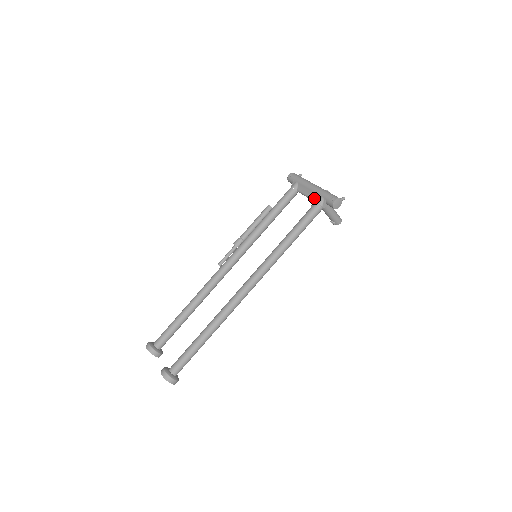
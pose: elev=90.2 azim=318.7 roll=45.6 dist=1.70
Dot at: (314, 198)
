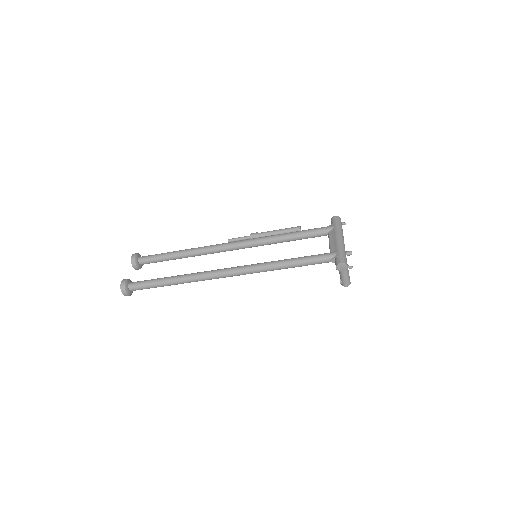
Dot at: (332, 249)
